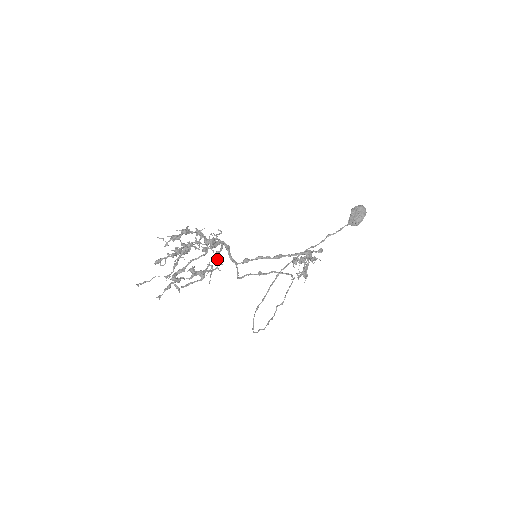
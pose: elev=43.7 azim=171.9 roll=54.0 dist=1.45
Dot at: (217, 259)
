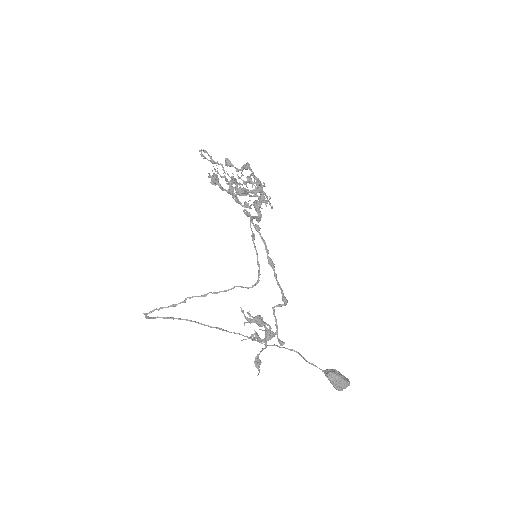
Dot at: (257, 187)
